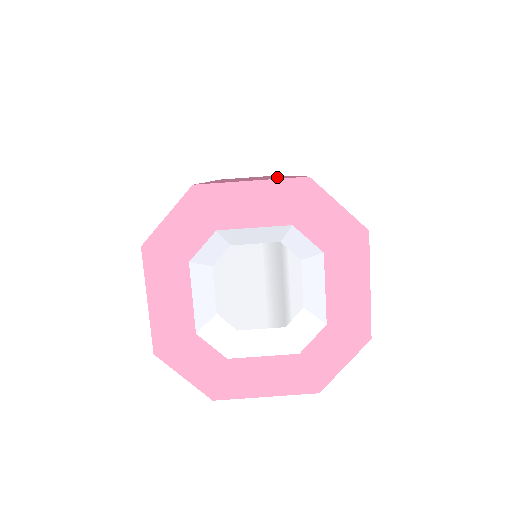
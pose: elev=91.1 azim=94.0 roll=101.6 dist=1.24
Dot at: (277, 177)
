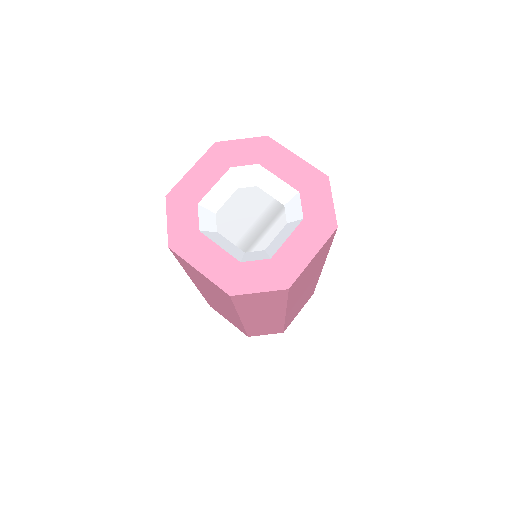
Dot at: occluded
